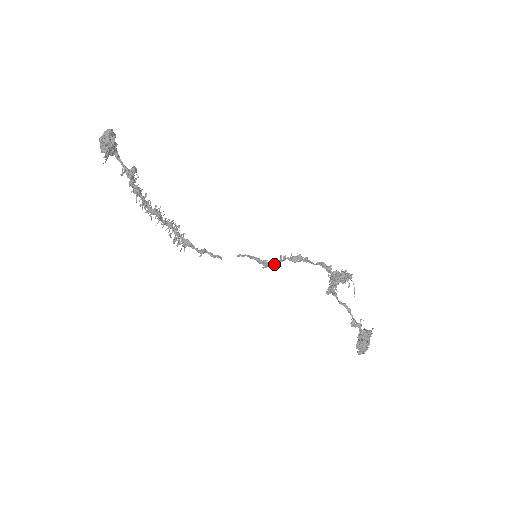
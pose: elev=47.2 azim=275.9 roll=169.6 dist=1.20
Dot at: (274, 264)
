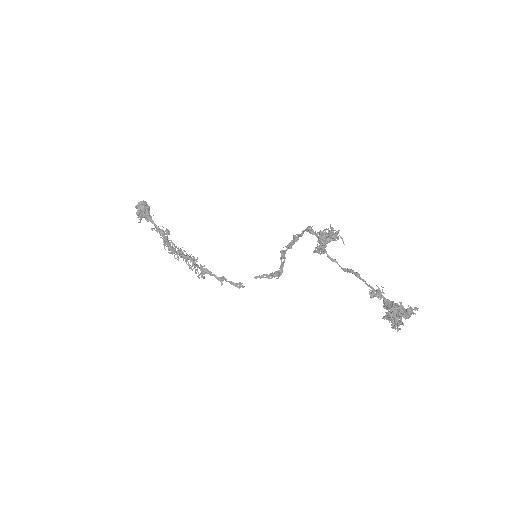
Dot at: (280, 265)
